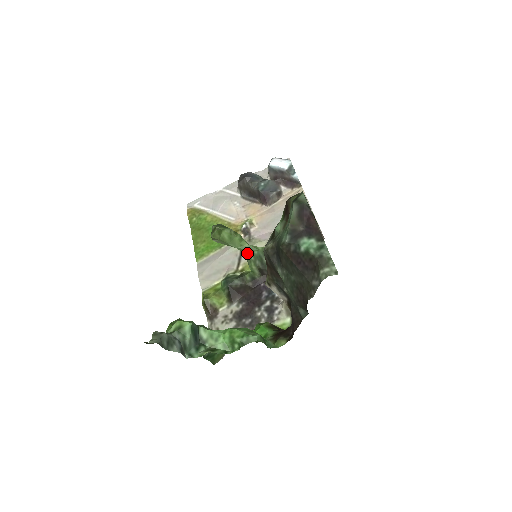
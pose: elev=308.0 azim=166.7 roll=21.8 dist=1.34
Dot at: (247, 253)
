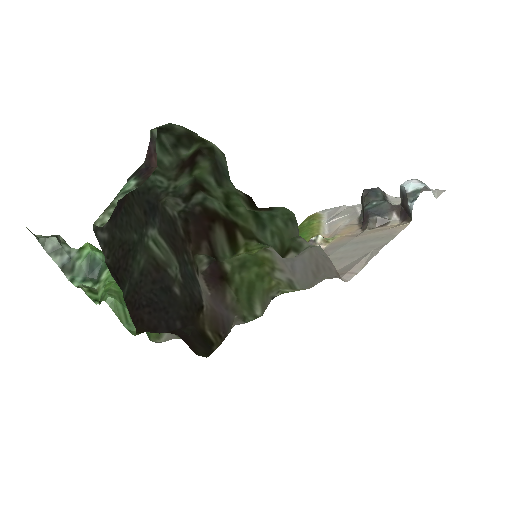
Dot at: occluded
